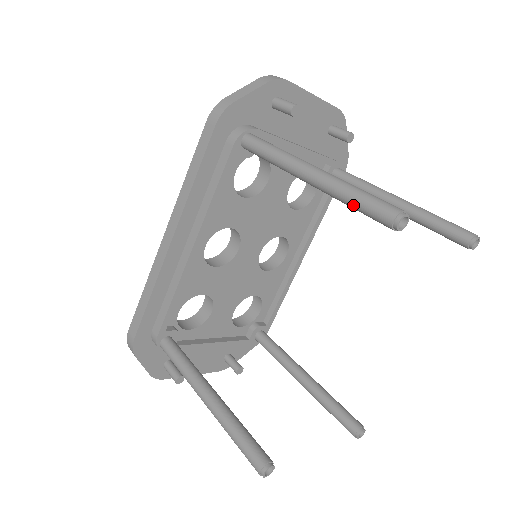
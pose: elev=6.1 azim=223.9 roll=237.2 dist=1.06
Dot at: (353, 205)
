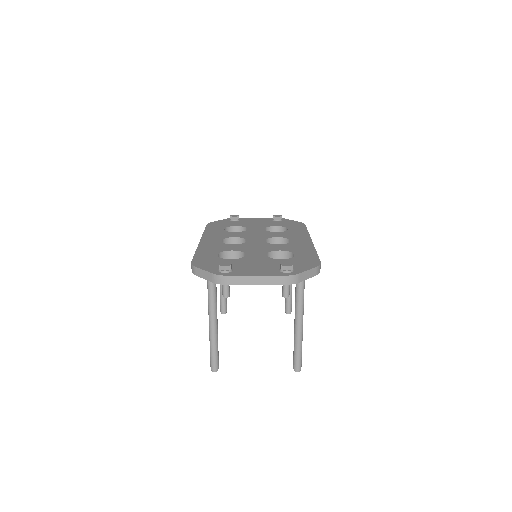
Dot at: occluded
